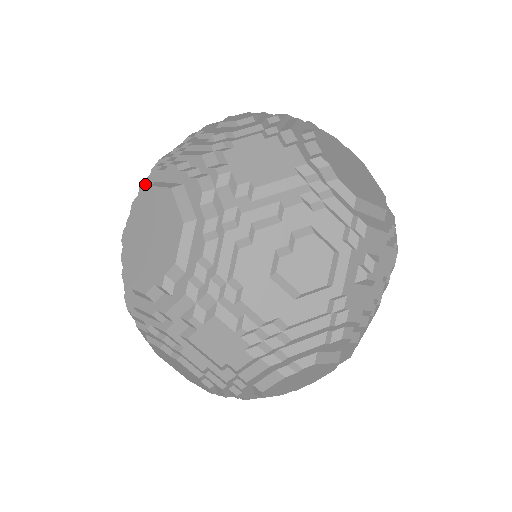
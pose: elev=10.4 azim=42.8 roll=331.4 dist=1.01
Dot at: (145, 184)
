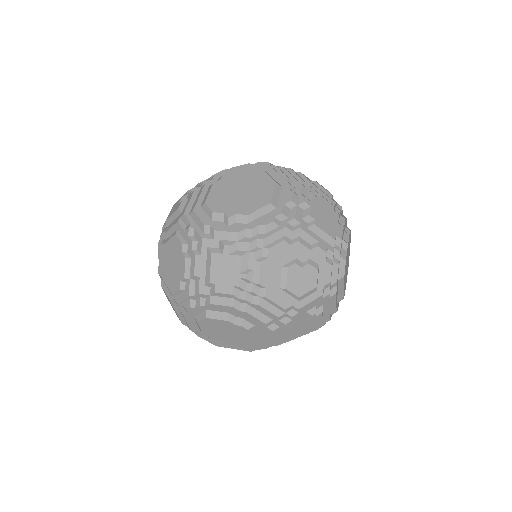
Dot at: (254, 165)
